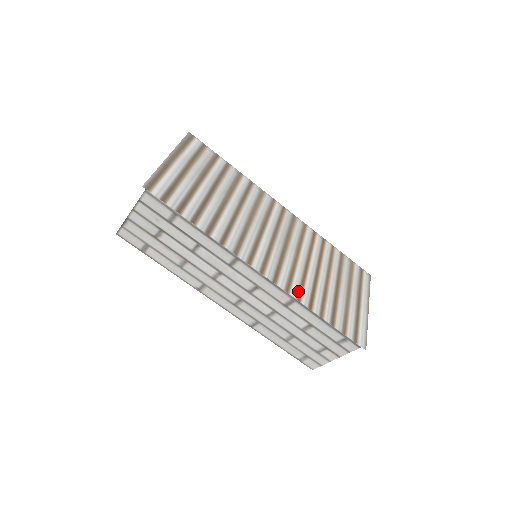
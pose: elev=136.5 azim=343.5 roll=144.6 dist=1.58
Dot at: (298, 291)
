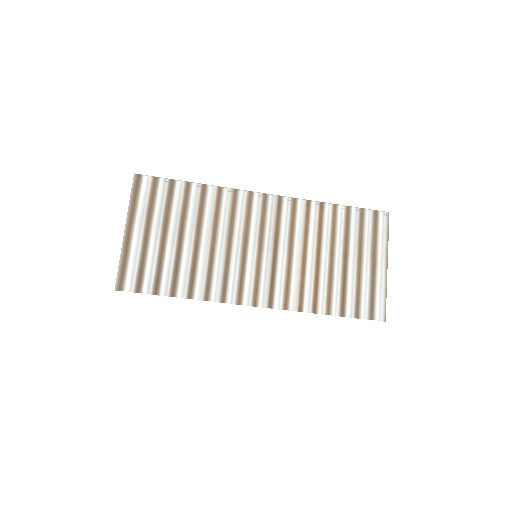
Dot at: (298, 300)
